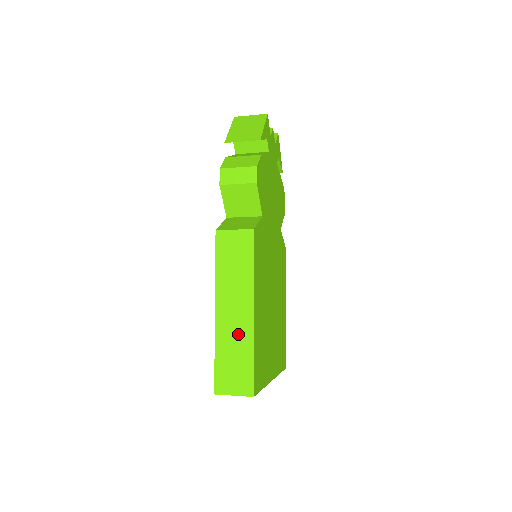
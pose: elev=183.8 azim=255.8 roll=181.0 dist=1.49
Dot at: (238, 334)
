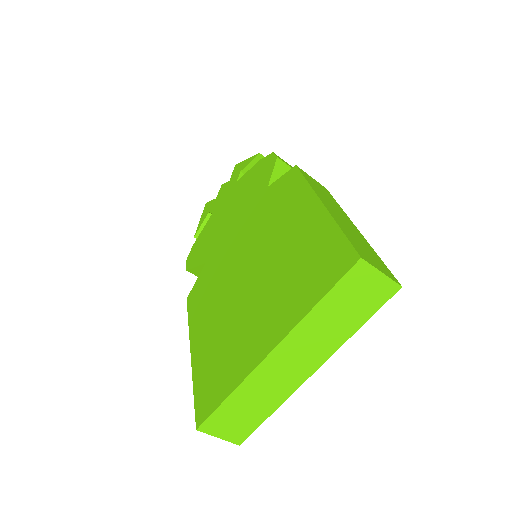
Dot at: (353, 231)
